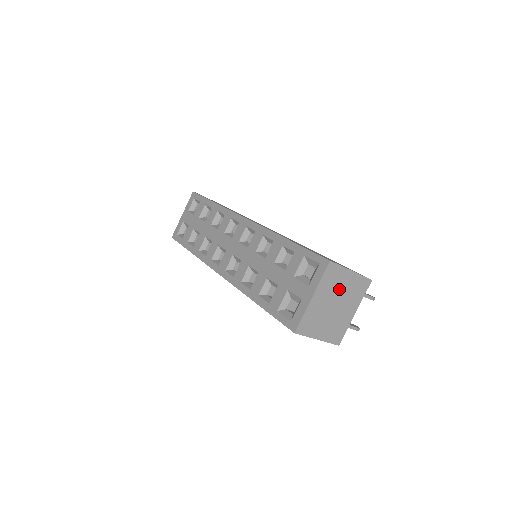
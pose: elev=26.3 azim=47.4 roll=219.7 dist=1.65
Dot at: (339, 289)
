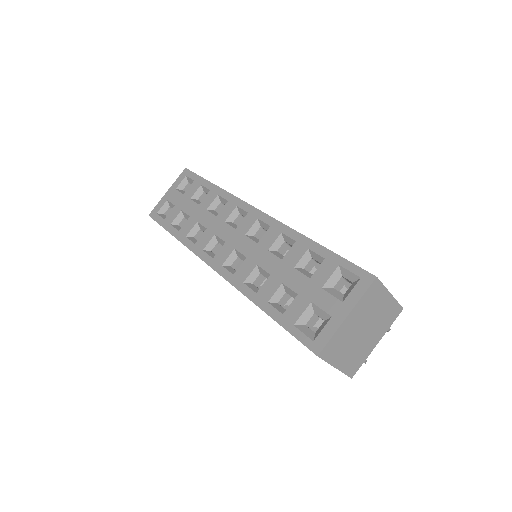
Dot at: (373, 312)
